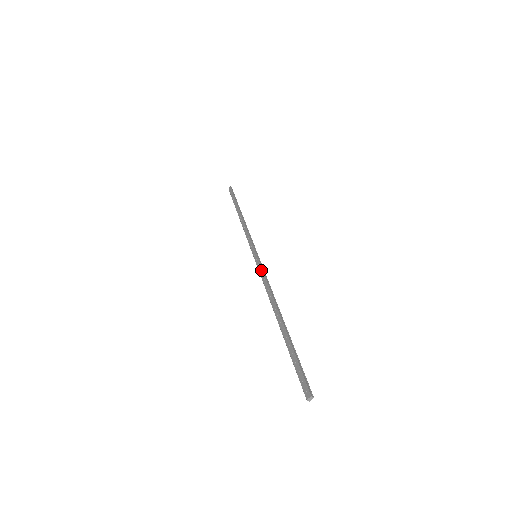
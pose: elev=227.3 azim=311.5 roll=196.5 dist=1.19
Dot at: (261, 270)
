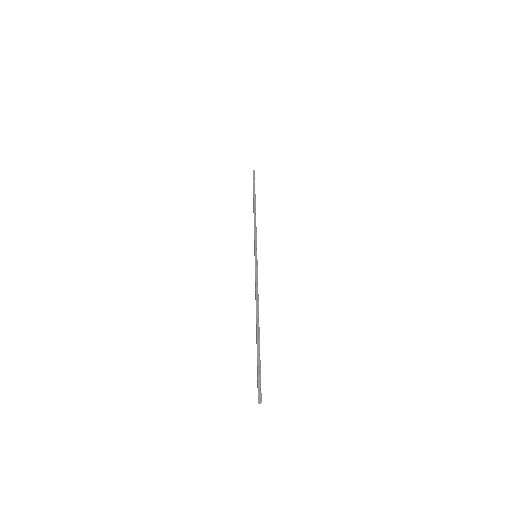
Dot at: (255, 273)
